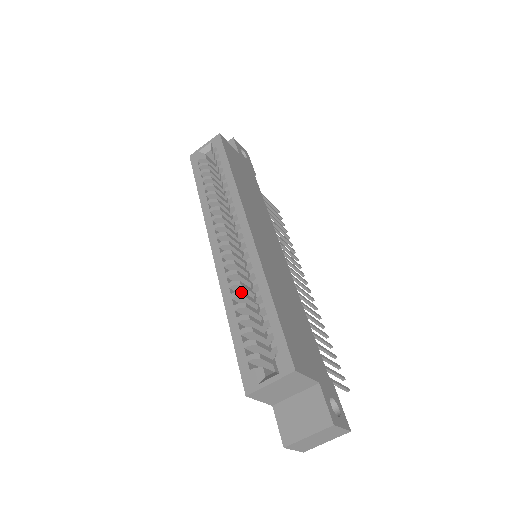
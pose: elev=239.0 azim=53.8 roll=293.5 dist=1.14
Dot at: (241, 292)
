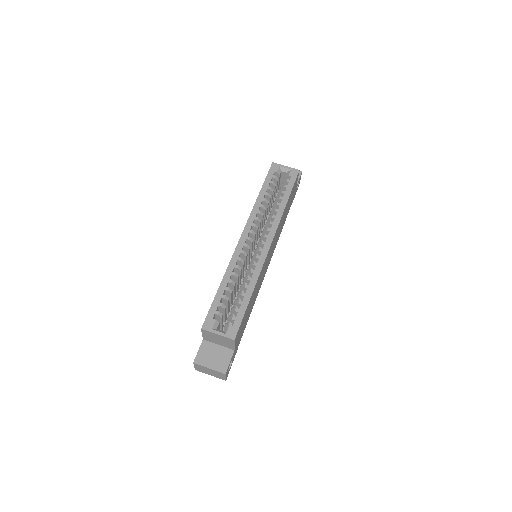
Dot at: (238, 275)
